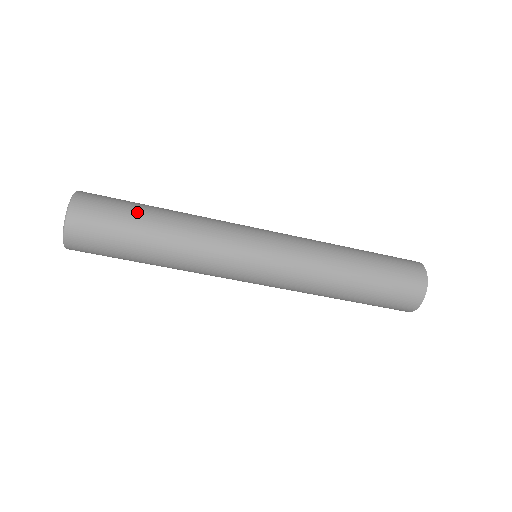
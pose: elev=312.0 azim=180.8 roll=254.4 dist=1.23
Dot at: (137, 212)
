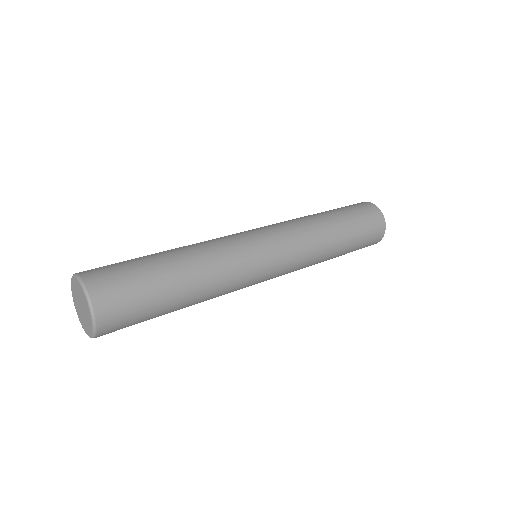
Dot at: (150, 263)
